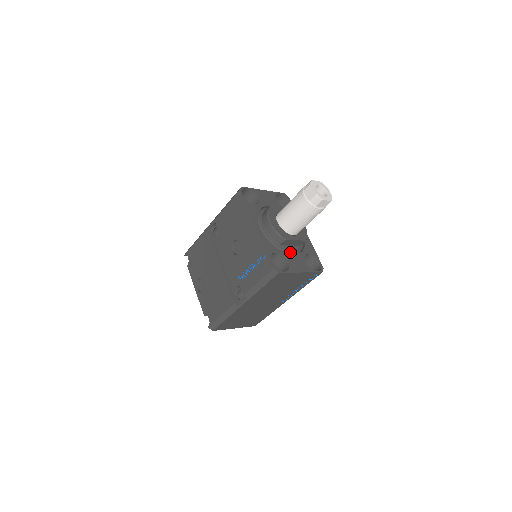
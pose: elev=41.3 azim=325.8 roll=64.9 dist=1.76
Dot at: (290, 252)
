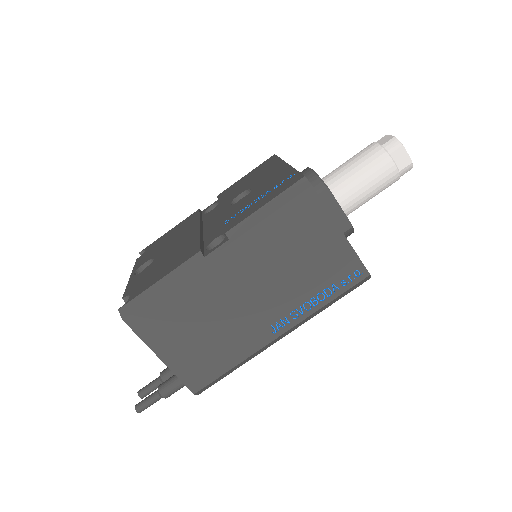
Dot at: occluded
